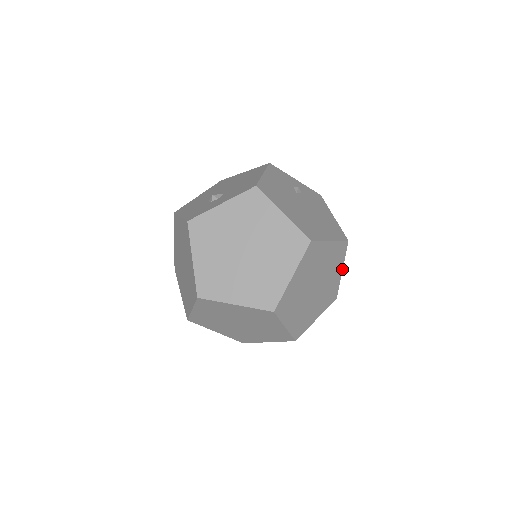
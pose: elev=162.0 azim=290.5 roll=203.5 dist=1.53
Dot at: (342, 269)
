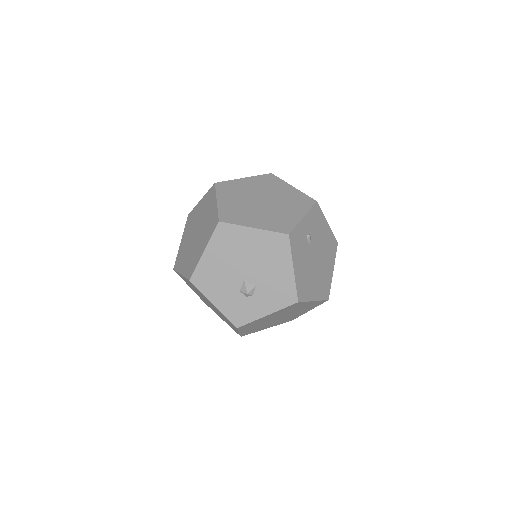
Dot at: occluded
